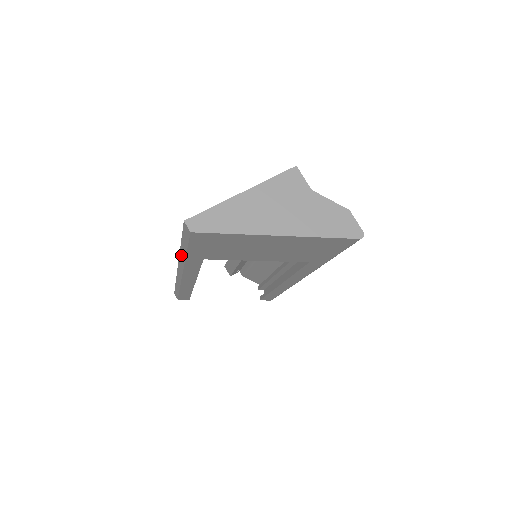
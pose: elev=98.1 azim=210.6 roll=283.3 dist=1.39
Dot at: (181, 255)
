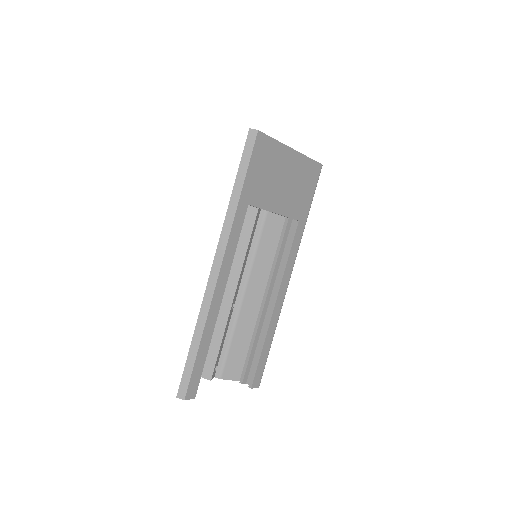
Dot at: (230, 209)
